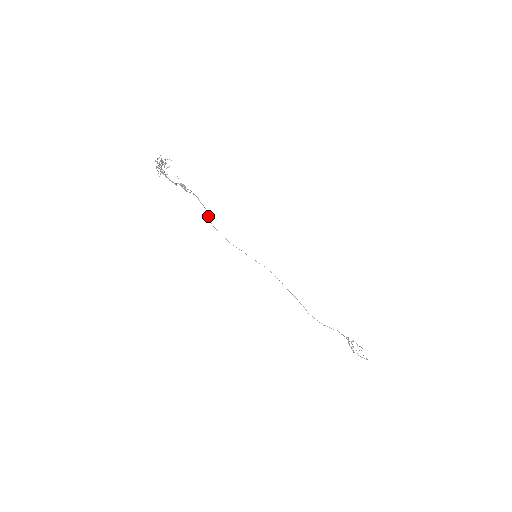
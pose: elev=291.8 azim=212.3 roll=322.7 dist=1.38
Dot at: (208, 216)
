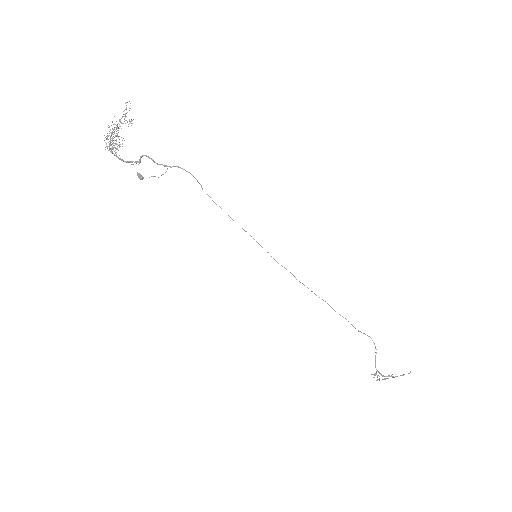
Dot at: occluded
